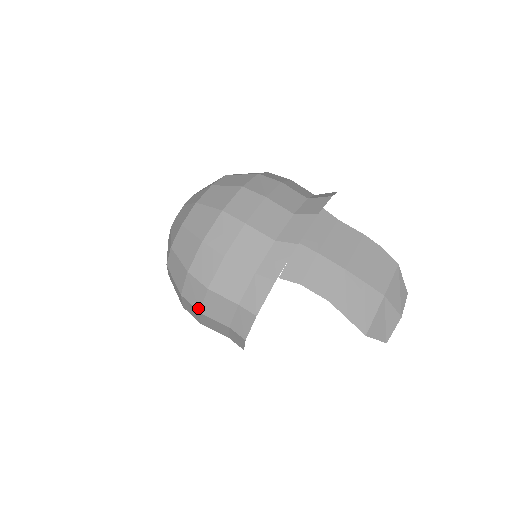
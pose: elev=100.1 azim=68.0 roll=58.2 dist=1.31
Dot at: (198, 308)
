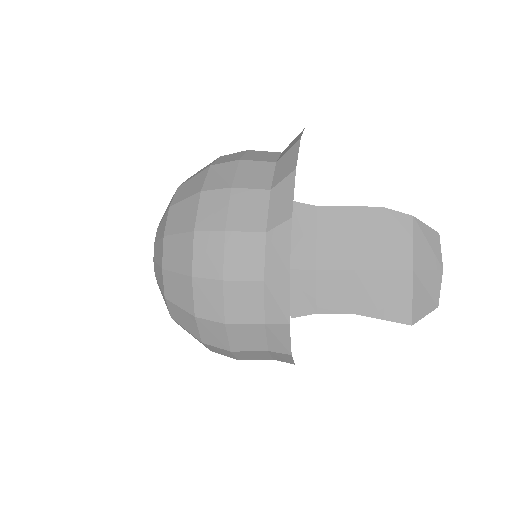
Dot at: (234, 358)
